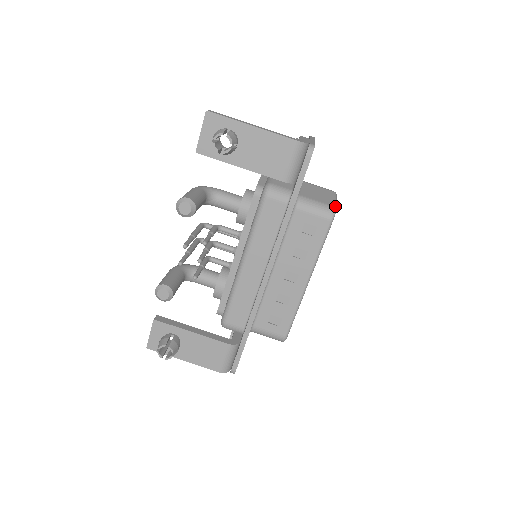
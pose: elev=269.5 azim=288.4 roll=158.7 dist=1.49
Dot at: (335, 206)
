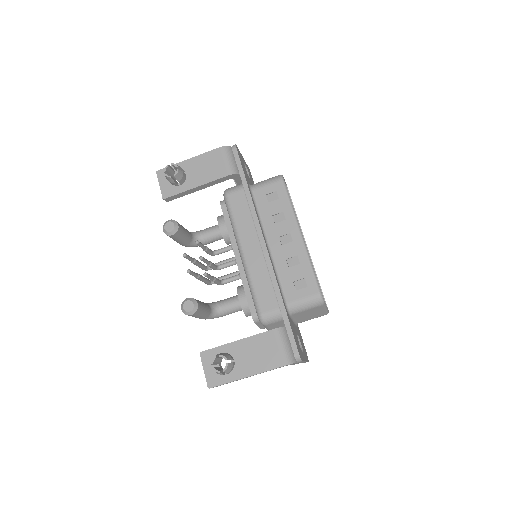
Dot at: occluded
